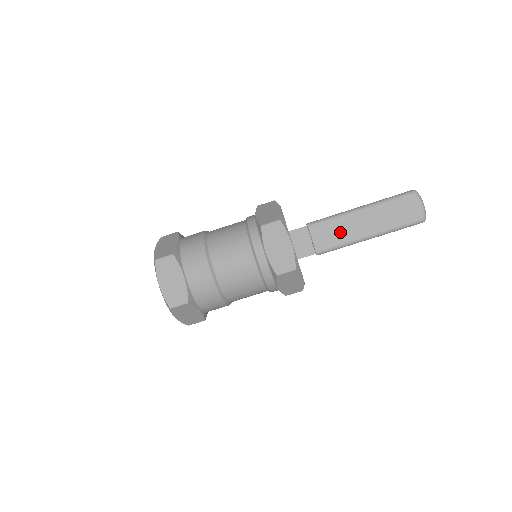
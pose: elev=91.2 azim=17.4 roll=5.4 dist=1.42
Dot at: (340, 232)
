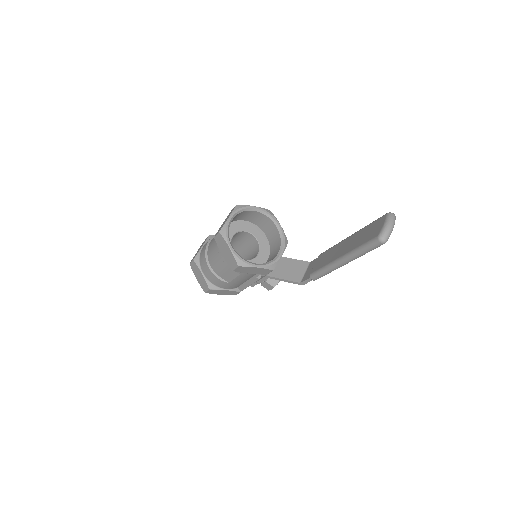
Dot at: (329, 257)
